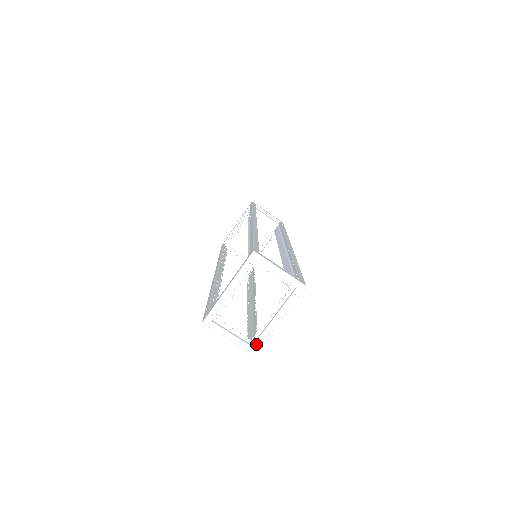
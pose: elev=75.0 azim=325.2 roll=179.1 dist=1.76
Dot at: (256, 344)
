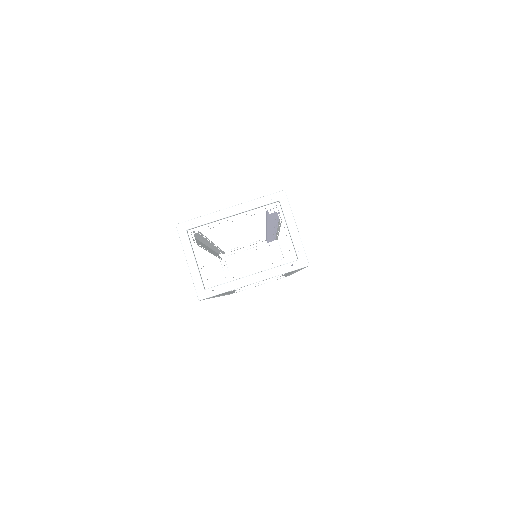
Dot at: (211, 290)
